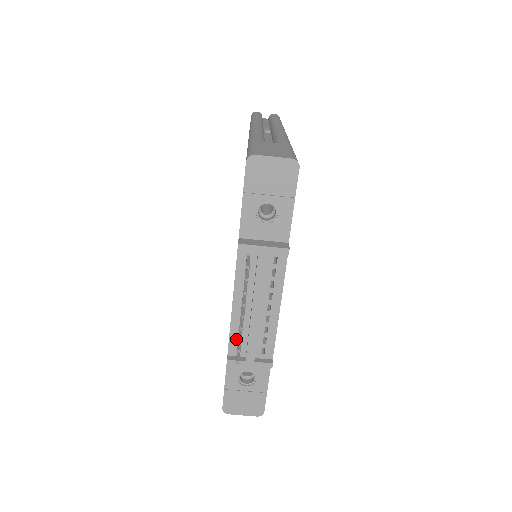
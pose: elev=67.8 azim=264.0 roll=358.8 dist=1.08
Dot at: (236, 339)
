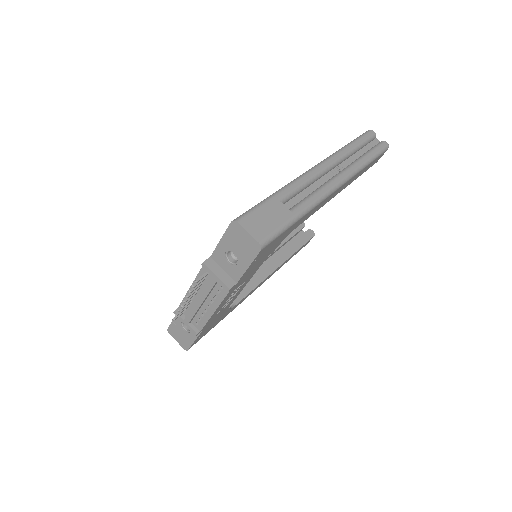
Dot at: occluded
